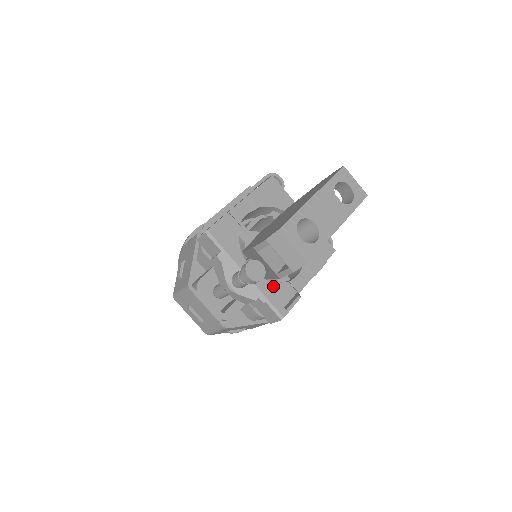
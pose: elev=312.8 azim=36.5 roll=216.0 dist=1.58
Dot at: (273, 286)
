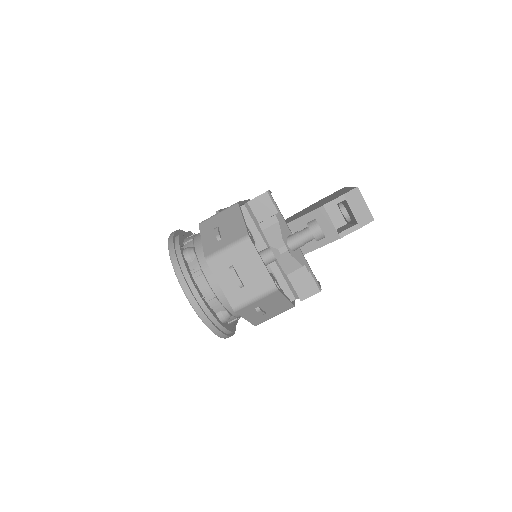
Dot at: occluded
